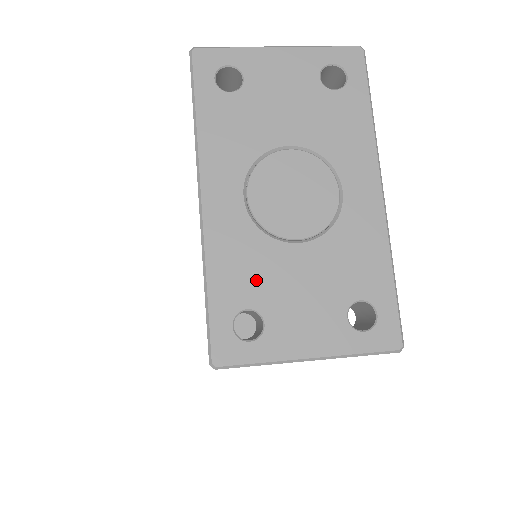
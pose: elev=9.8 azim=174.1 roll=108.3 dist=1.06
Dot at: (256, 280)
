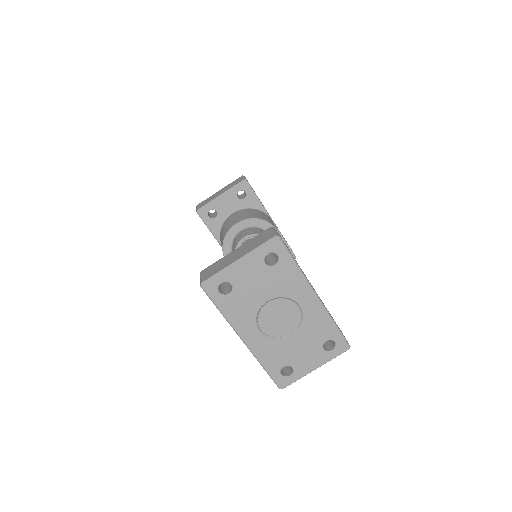
Dot at: (282, 356)
